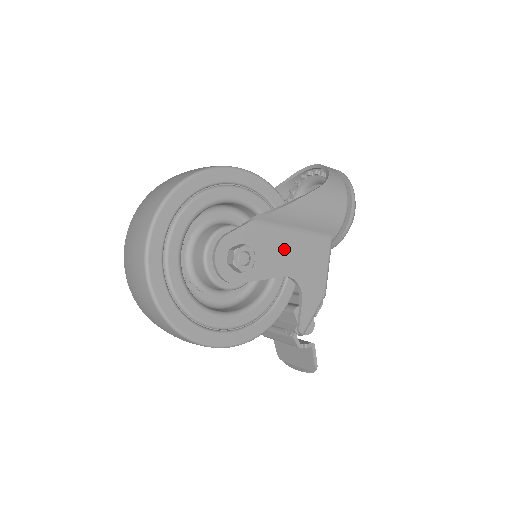
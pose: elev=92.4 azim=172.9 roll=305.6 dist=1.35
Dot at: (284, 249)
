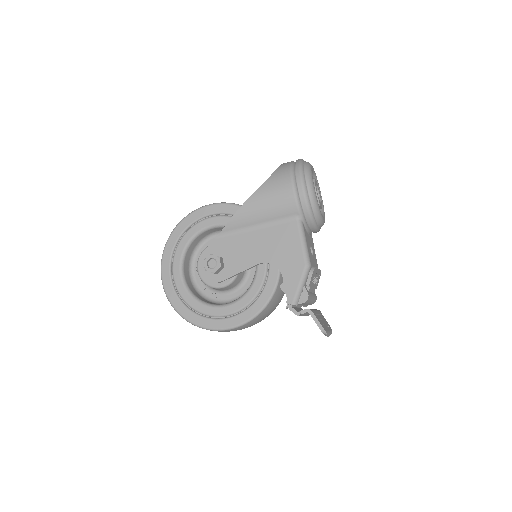
Dot at: (252, 244)
